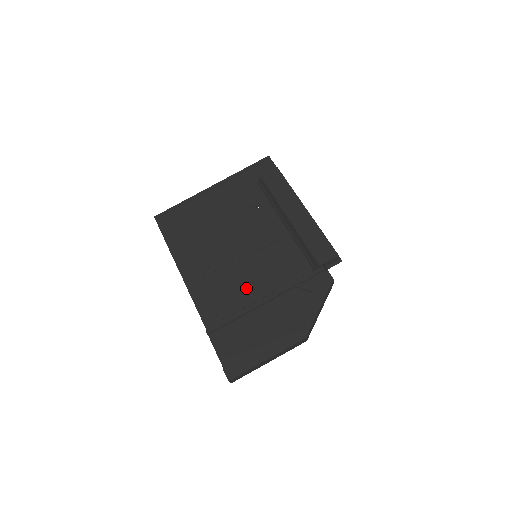
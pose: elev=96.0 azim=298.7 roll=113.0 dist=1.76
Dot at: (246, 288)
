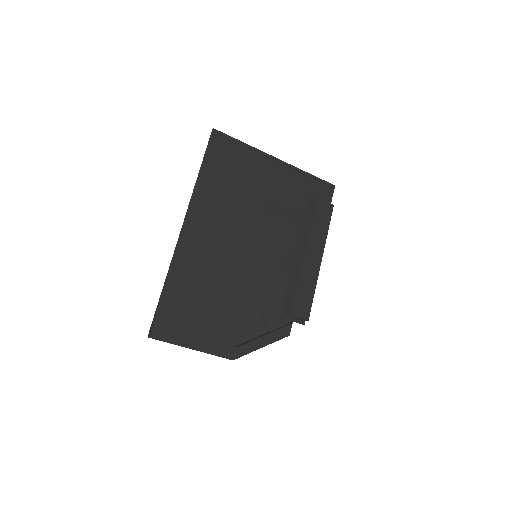
Dot at: (226, 273)
